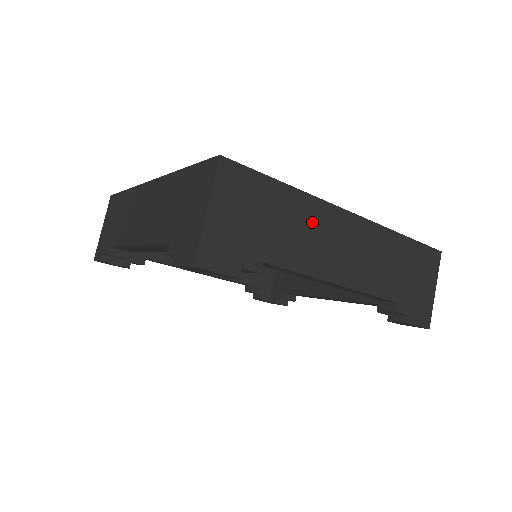
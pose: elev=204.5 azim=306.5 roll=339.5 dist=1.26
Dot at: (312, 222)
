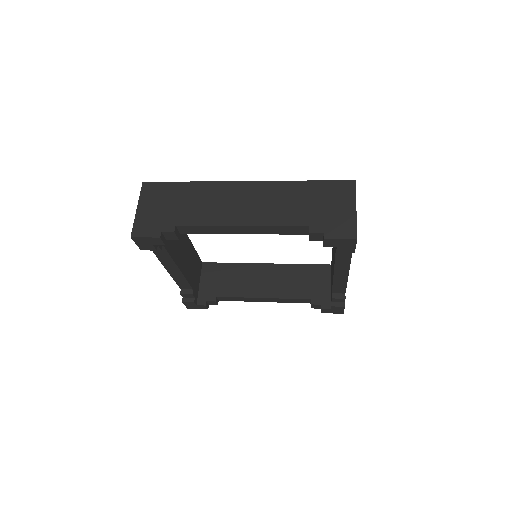
Dot at: (211, 196)
